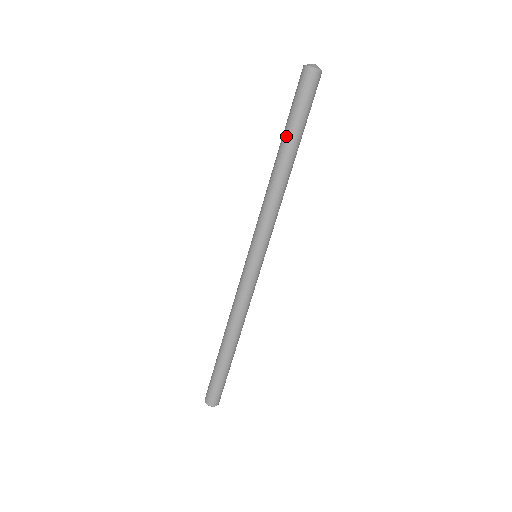
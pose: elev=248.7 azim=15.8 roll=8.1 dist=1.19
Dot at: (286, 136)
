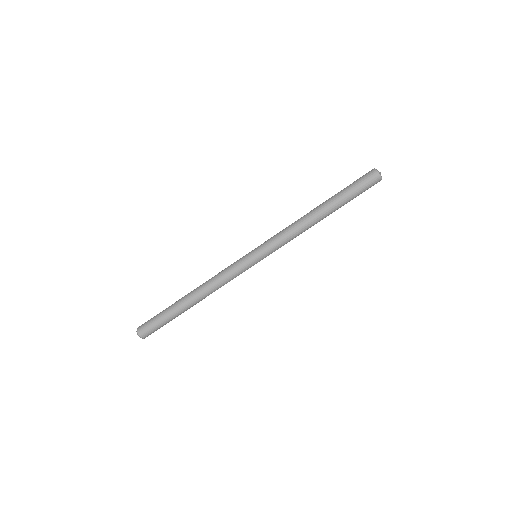
Dot at: (333, 197)
